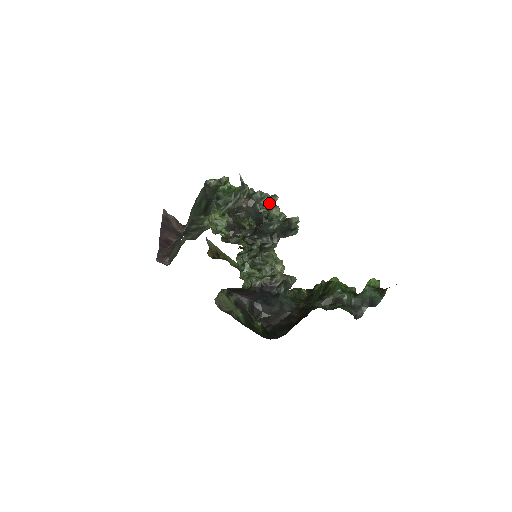
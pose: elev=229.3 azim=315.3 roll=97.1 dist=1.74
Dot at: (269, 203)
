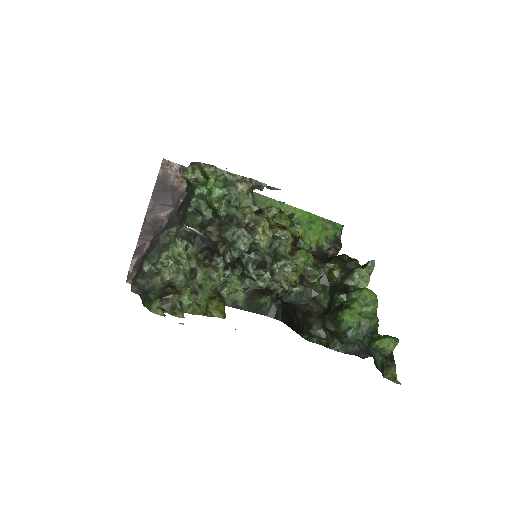
Dot at: (241, 250)
